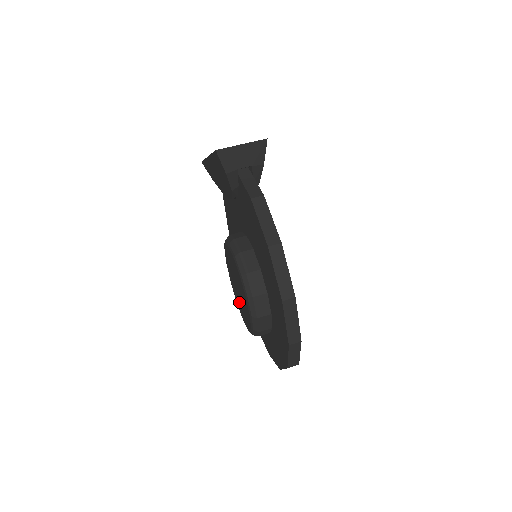
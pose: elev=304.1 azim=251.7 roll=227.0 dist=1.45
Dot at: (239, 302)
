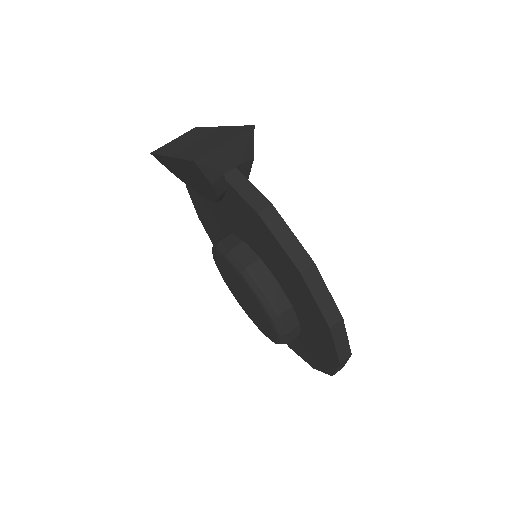
Dot at: (247, 309)
